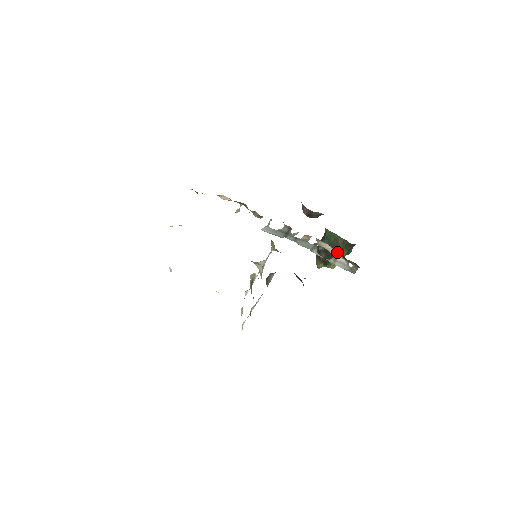
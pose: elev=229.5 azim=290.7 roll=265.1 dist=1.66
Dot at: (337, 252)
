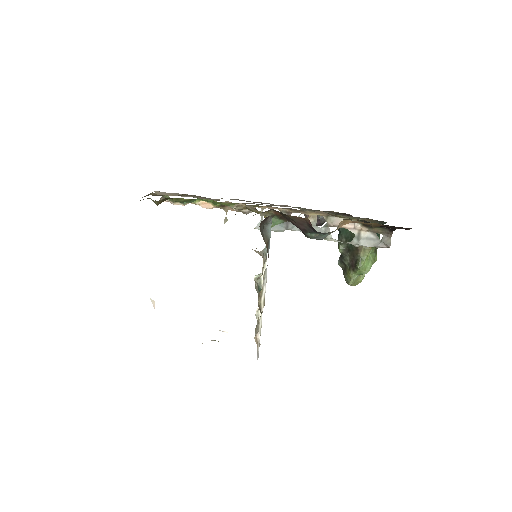
Dot at: (355, 223)
